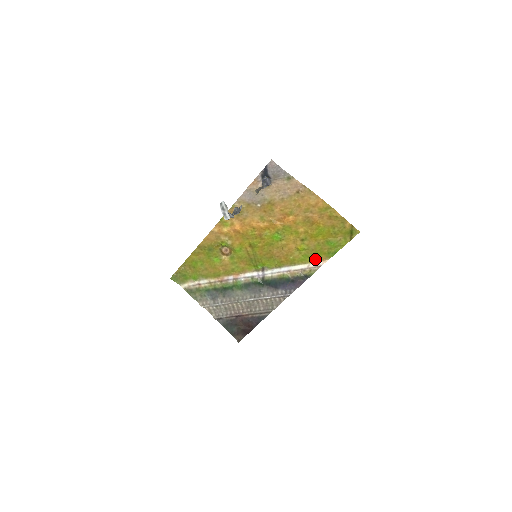
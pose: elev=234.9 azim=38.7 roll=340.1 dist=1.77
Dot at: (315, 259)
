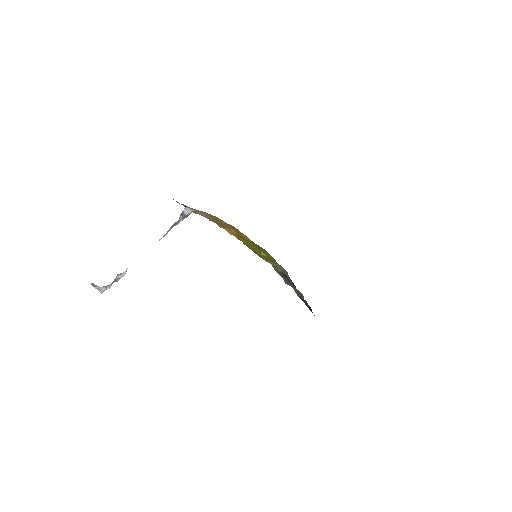
Dot at: (279, 265)
